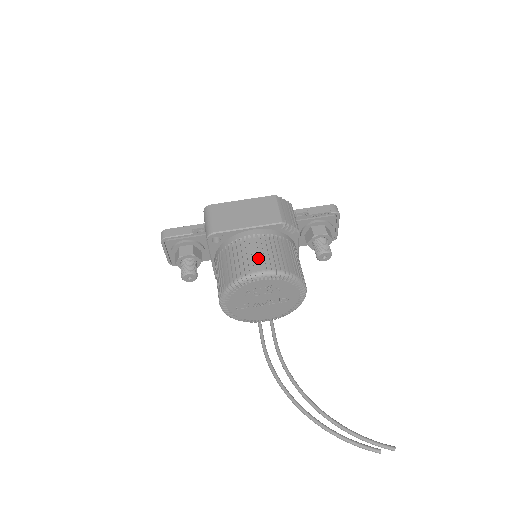
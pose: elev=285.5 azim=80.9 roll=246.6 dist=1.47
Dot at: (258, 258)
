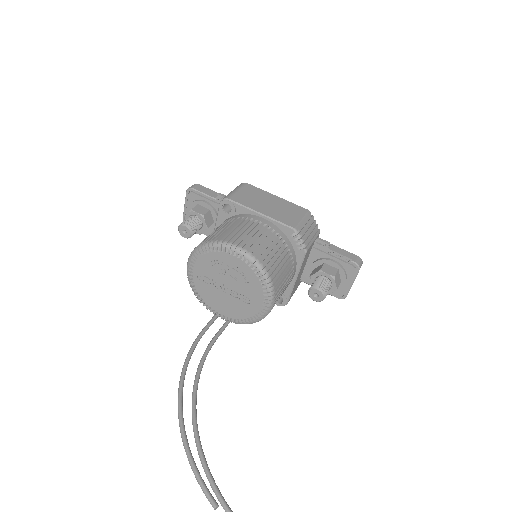
Dot at: (247, 237)
